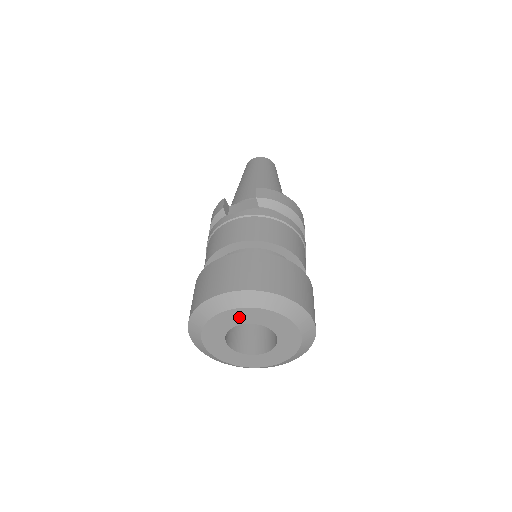
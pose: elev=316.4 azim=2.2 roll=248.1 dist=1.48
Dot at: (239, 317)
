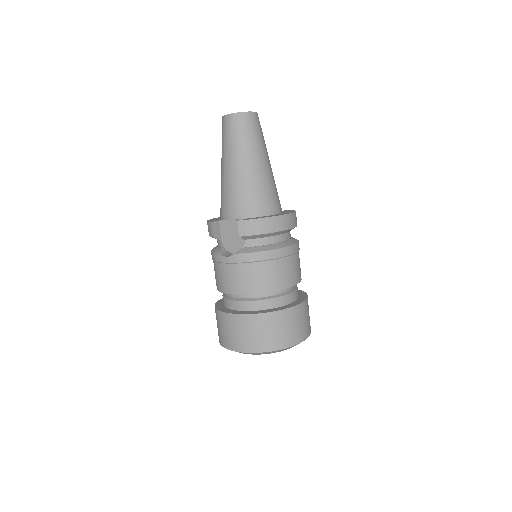
Dot at: occluded
